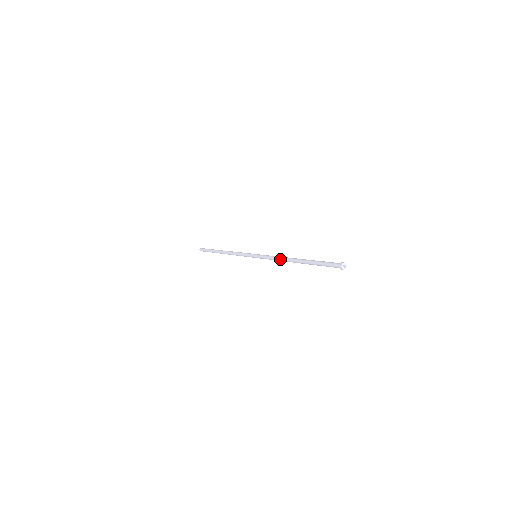
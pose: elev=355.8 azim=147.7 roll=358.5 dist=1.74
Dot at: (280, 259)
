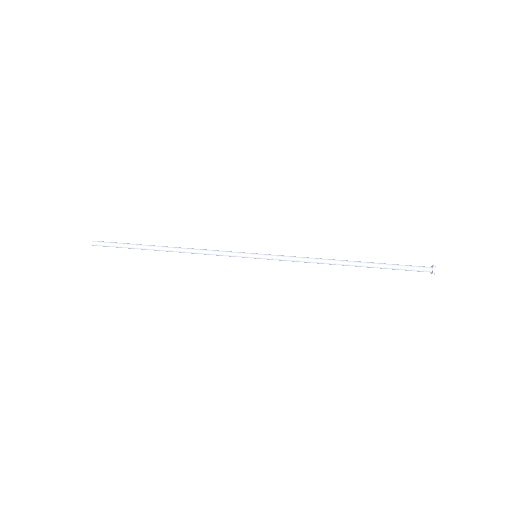
Dot at: (317, 262)
